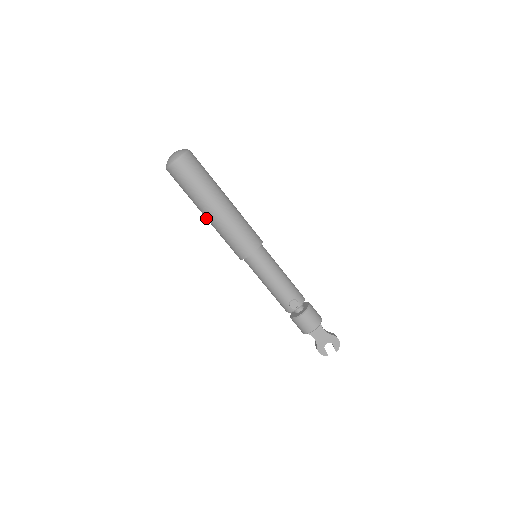
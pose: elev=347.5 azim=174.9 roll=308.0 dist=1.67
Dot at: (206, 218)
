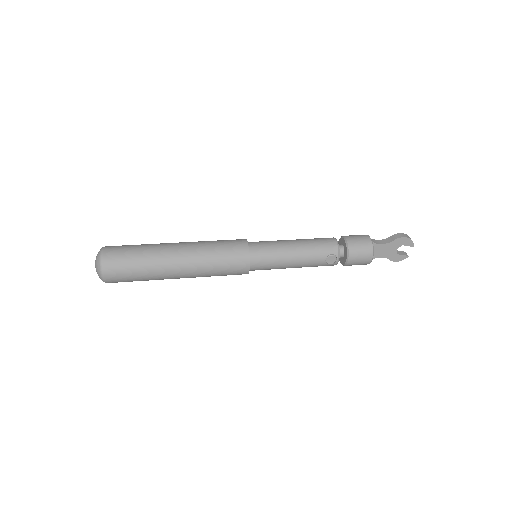
Dot at: occluded
